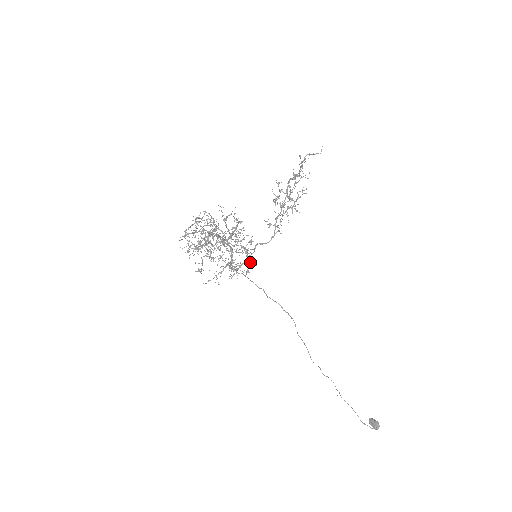
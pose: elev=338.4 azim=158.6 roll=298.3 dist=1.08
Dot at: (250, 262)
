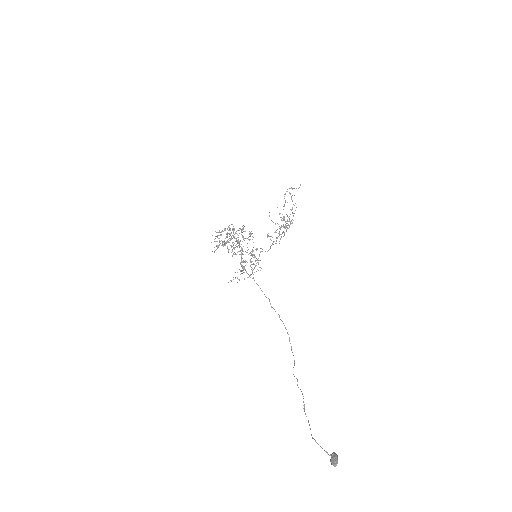
Dot at: occluded
